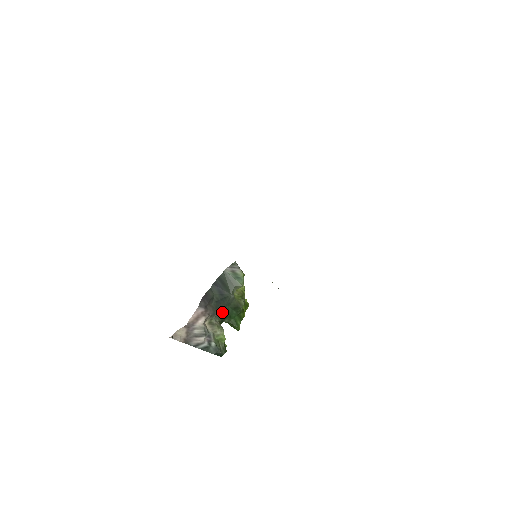
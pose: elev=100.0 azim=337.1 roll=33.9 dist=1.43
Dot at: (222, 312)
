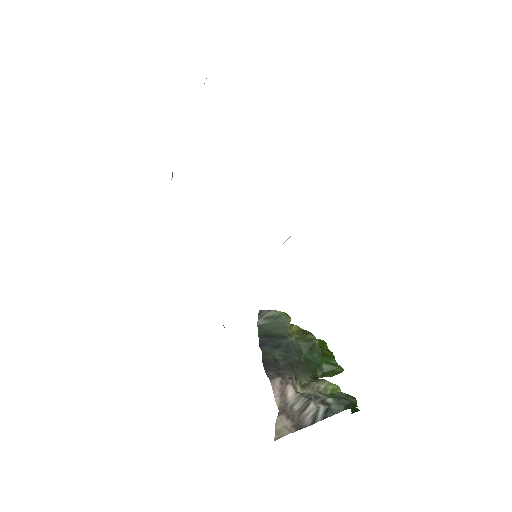
Dot at: (303, 367)
